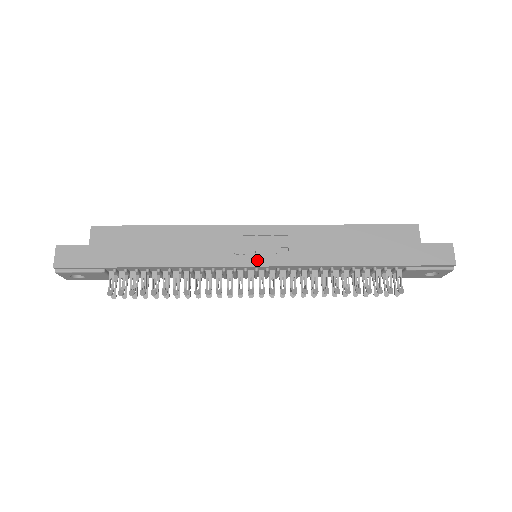
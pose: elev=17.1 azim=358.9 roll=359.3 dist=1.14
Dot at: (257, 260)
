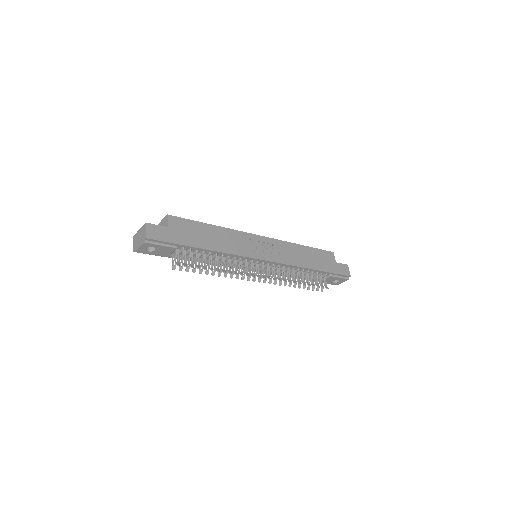
Dot at: (265, 257)
